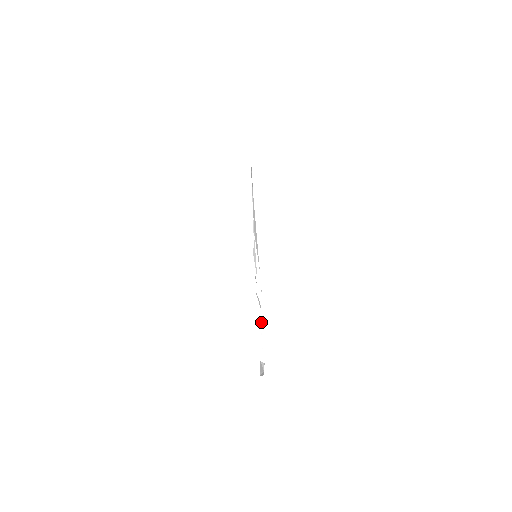
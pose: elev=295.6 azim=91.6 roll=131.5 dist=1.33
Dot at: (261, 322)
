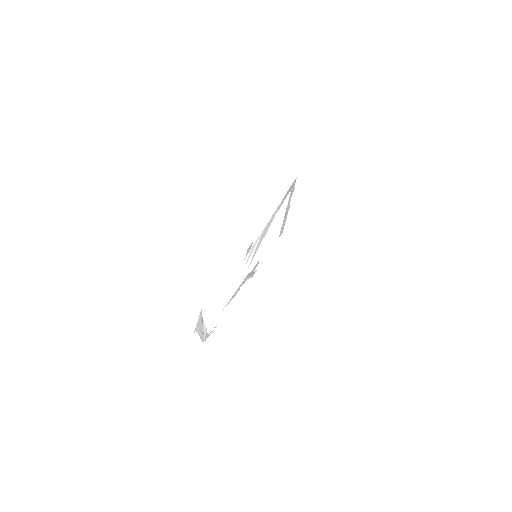
Dot at: (227, 305)
